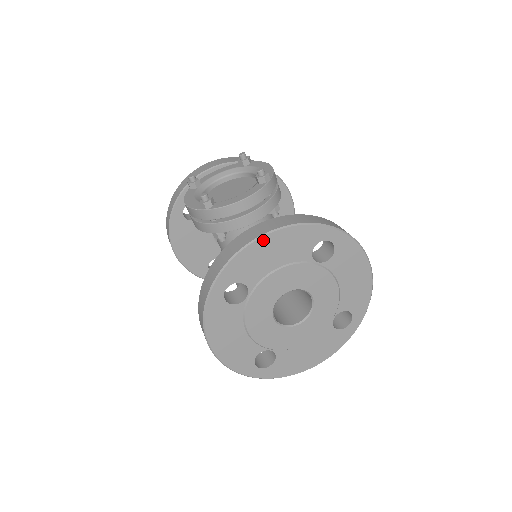
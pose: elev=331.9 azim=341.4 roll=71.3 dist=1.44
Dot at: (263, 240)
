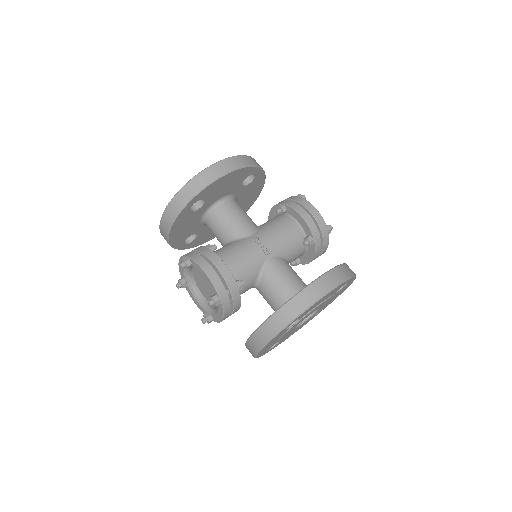
Dot at: (259, 353)
